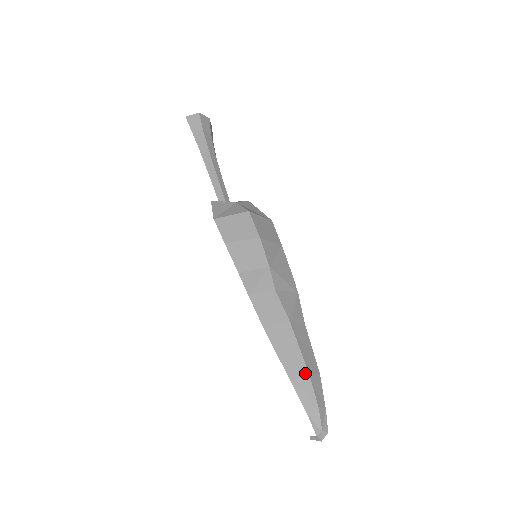
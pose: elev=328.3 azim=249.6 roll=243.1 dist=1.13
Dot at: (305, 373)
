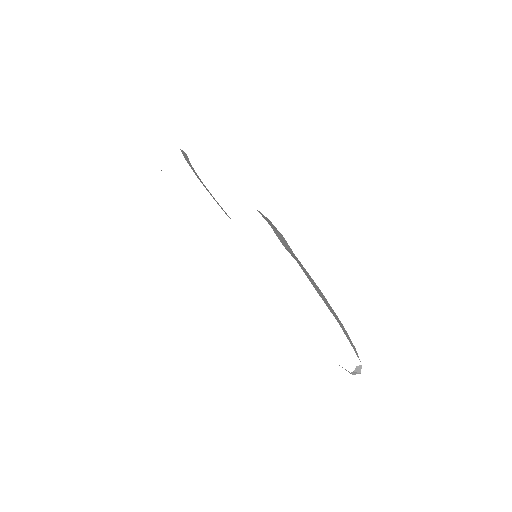
Dot at: occluded
